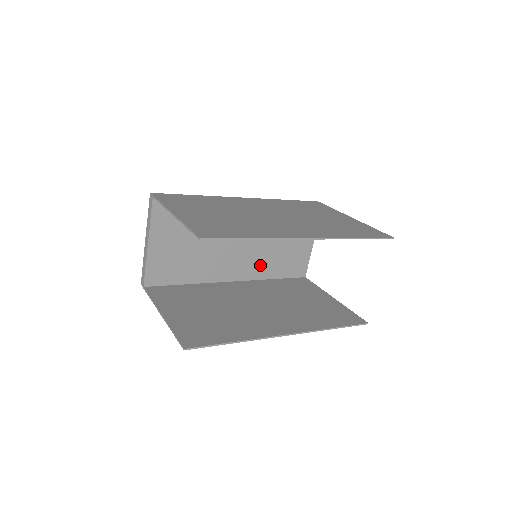
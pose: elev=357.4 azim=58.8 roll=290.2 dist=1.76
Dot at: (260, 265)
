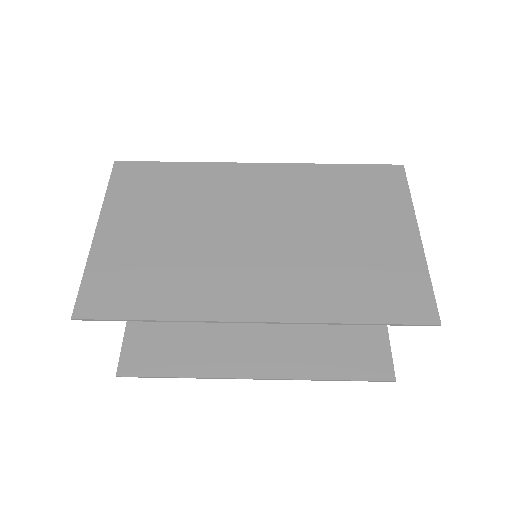
Dot at: occluded
